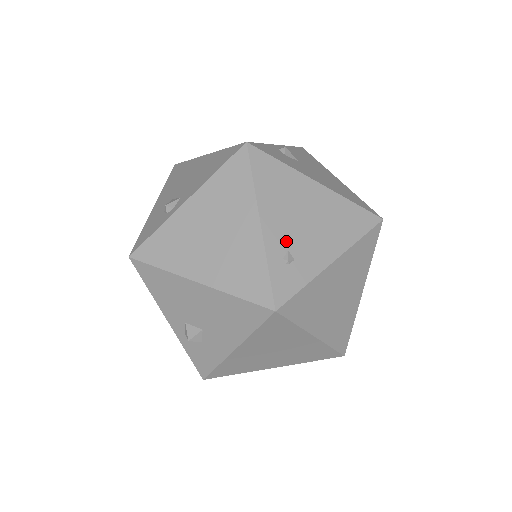
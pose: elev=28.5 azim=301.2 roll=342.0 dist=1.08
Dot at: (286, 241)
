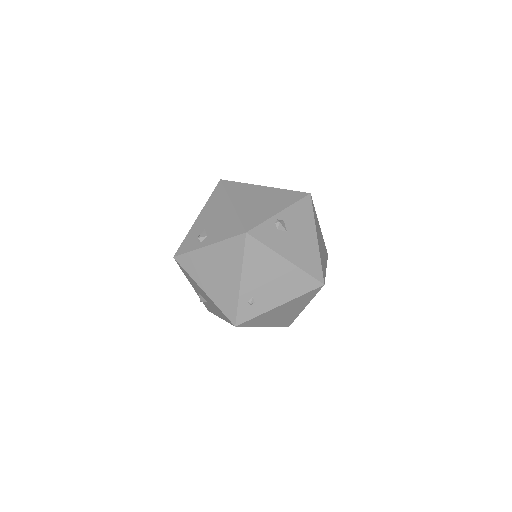
Dot at: (253, 292)
